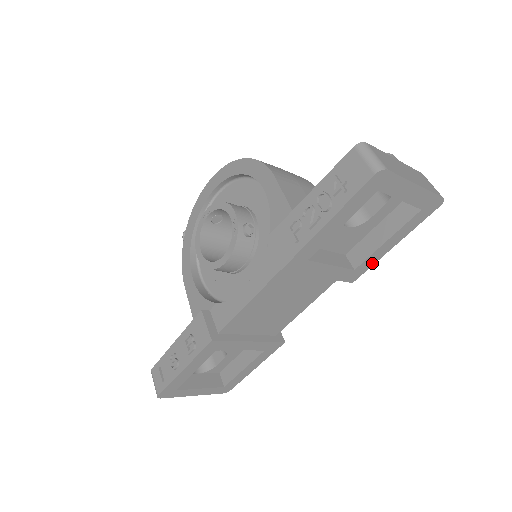
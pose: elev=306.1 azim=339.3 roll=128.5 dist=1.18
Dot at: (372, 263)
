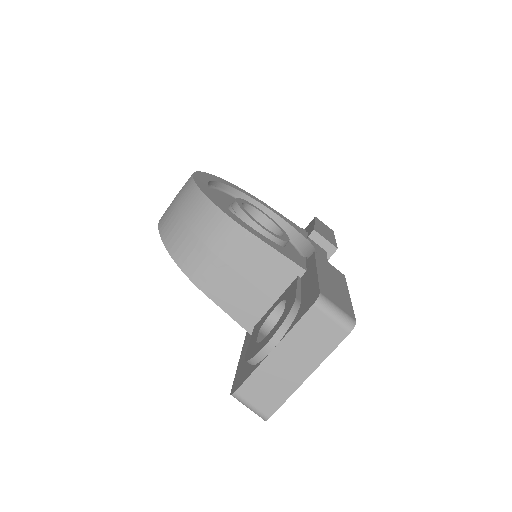
Dot at: occluded
